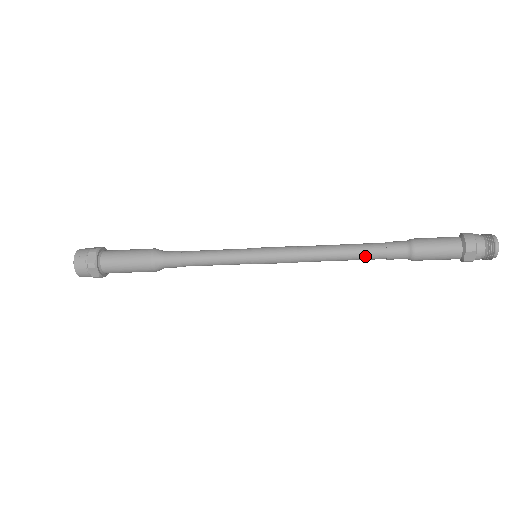
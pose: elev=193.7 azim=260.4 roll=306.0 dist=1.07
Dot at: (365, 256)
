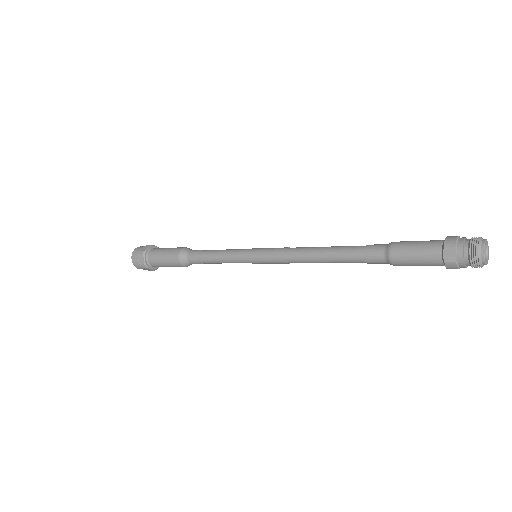
Dot at: (344, 255)
